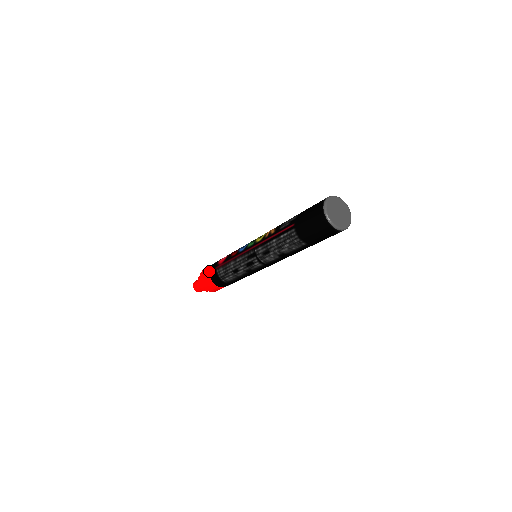
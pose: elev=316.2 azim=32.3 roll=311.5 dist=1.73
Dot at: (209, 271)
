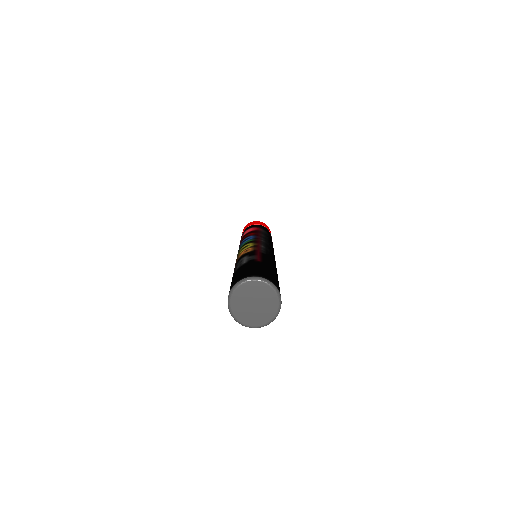
Dot at: occluded
